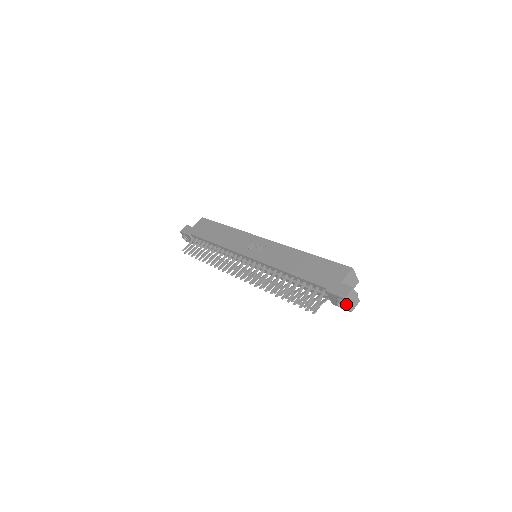
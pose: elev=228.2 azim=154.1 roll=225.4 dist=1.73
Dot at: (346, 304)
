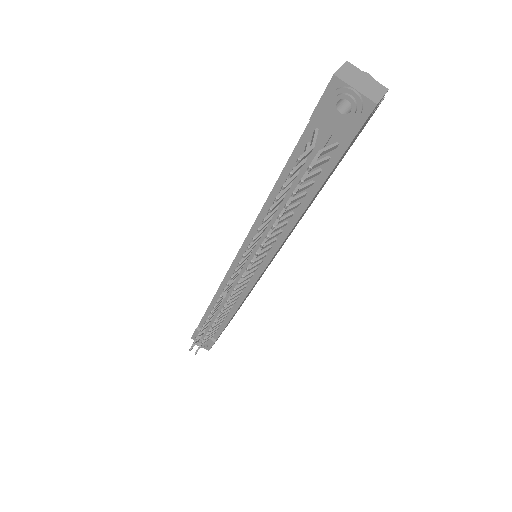
Dot at: (348, 88)
